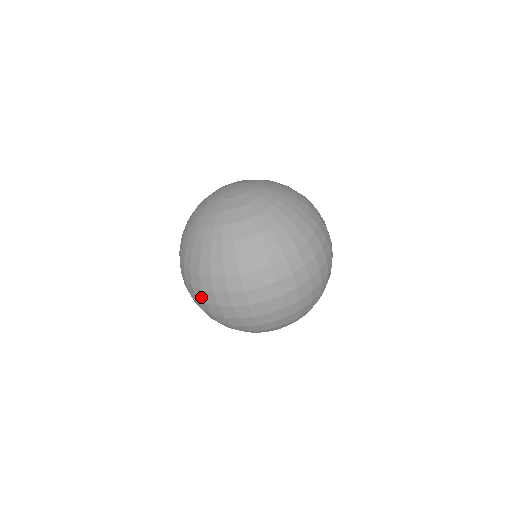
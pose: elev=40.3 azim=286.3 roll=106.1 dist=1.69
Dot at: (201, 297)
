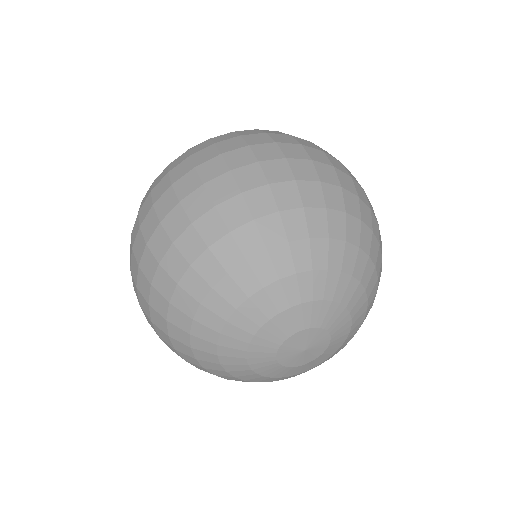
Dot at: occluded
